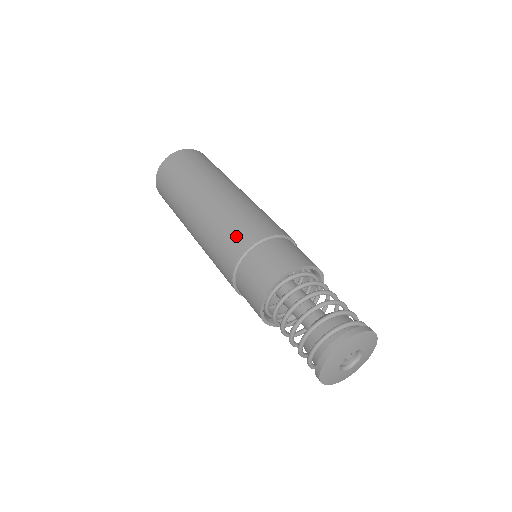
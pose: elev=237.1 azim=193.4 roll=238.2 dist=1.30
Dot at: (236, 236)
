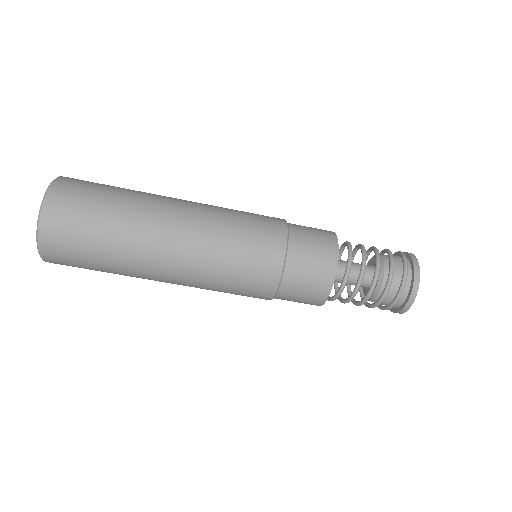
Dot at: (257, 264)
